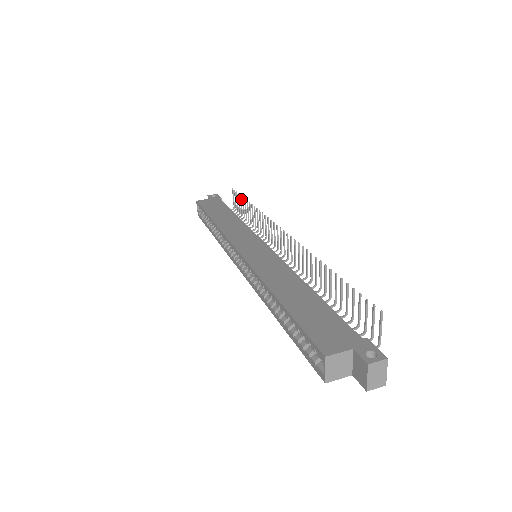
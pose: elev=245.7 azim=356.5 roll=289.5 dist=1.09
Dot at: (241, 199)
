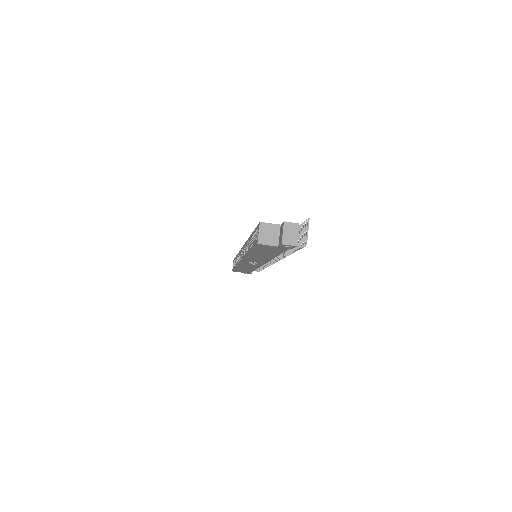
Dot at: occluded
